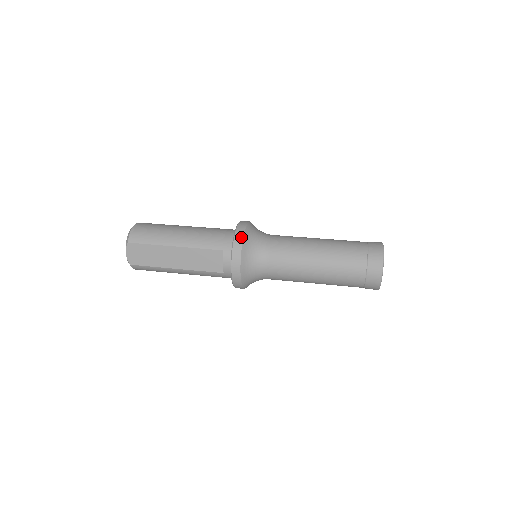
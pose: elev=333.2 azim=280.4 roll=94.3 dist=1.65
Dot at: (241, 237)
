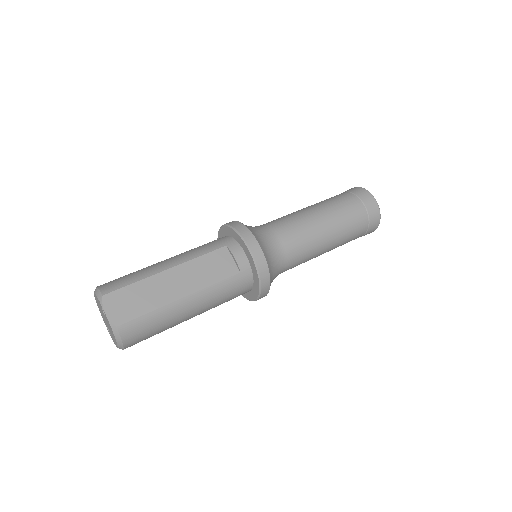
Dot at: (236, 222)
